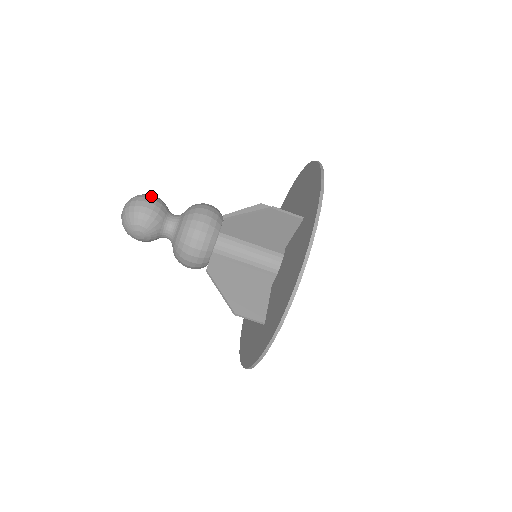
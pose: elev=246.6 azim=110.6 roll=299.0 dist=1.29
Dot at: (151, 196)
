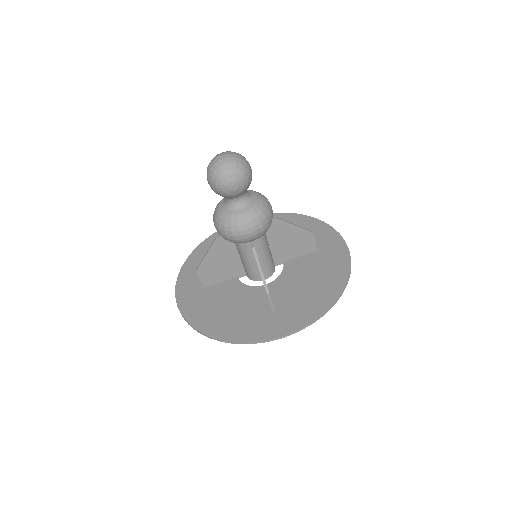
Dot at: occluded
